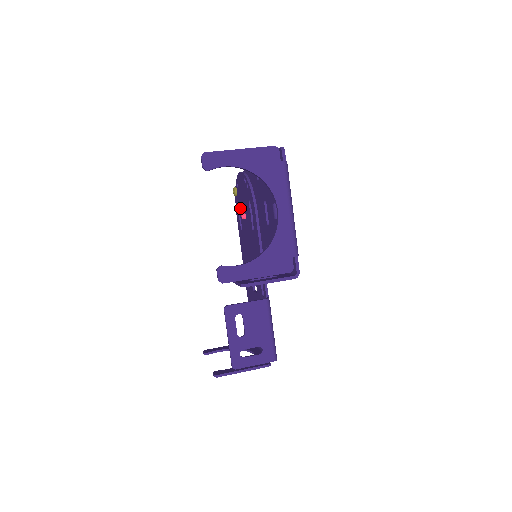
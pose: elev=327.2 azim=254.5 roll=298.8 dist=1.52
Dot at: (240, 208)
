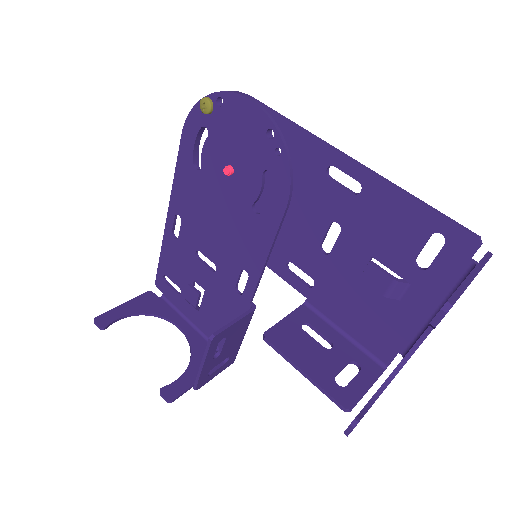
Dot at: (211, 141)
